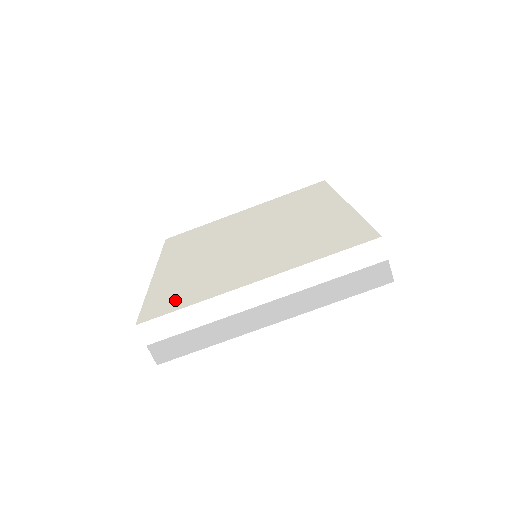
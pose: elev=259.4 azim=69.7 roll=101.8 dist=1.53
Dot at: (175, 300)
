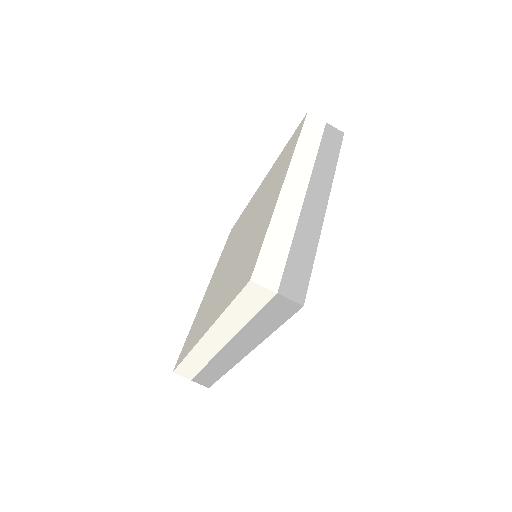
Dot at: (251, 258)
